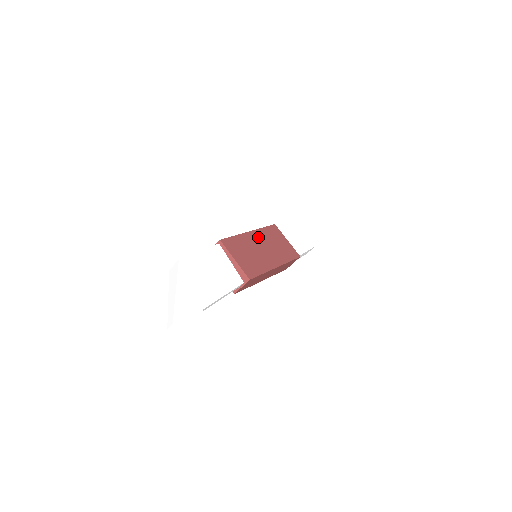
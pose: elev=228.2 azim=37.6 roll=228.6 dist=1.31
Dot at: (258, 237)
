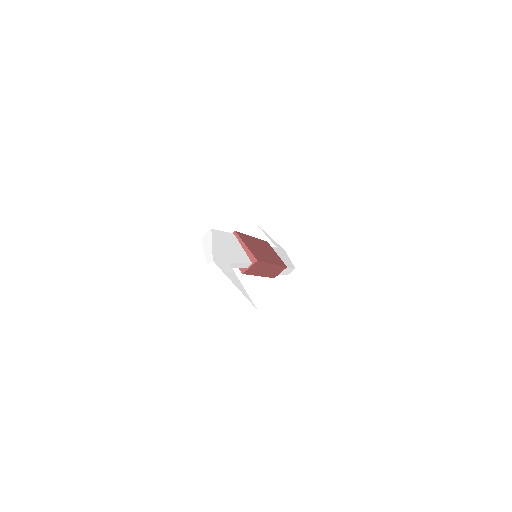
Dot at: (258, 242)
